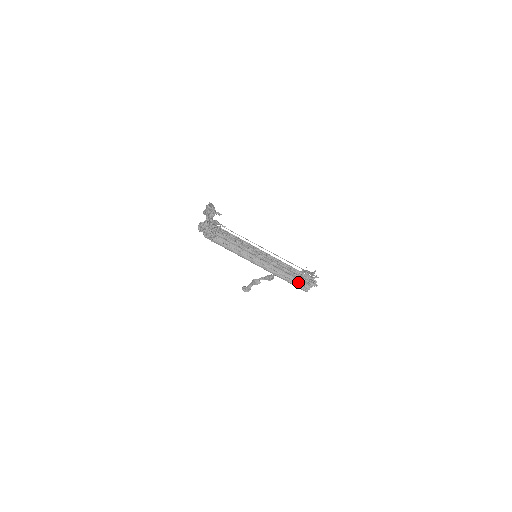
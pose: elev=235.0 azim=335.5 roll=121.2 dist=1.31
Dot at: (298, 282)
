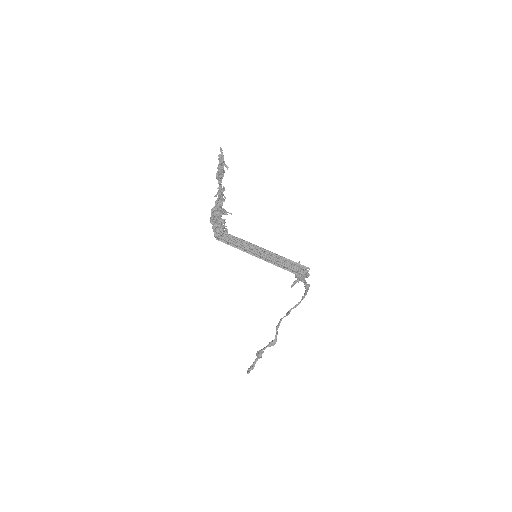
Dot at: (292, 269)
